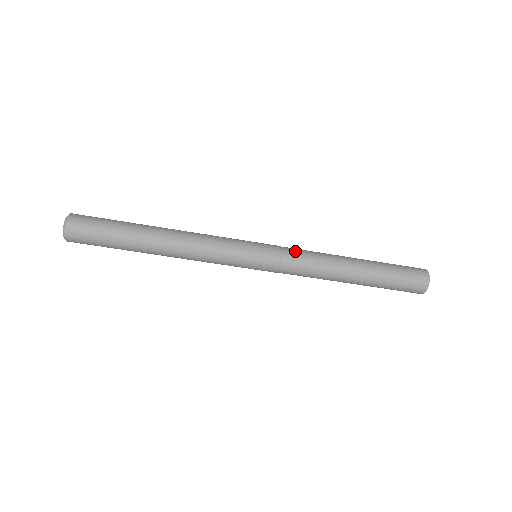
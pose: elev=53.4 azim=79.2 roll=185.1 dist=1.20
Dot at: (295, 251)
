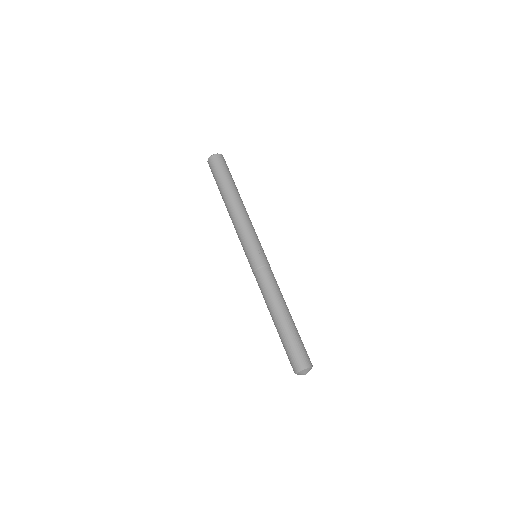
Dot at: occluded
